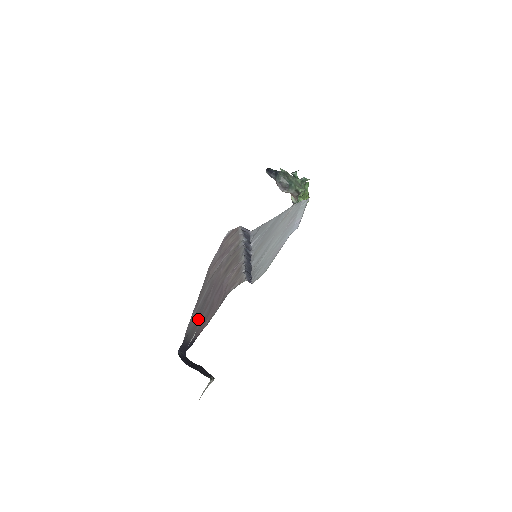
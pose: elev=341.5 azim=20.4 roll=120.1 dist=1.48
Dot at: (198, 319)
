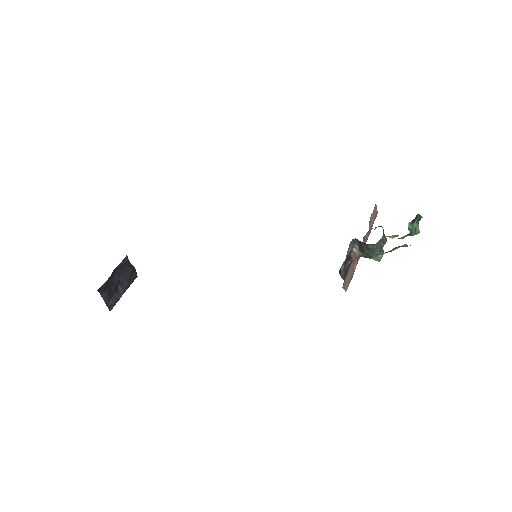
Dot at: occluded
